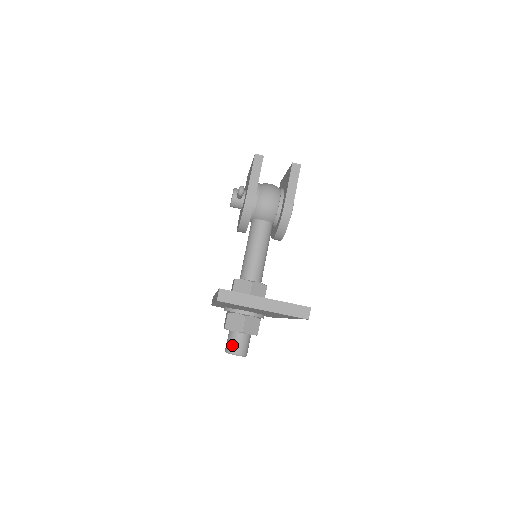
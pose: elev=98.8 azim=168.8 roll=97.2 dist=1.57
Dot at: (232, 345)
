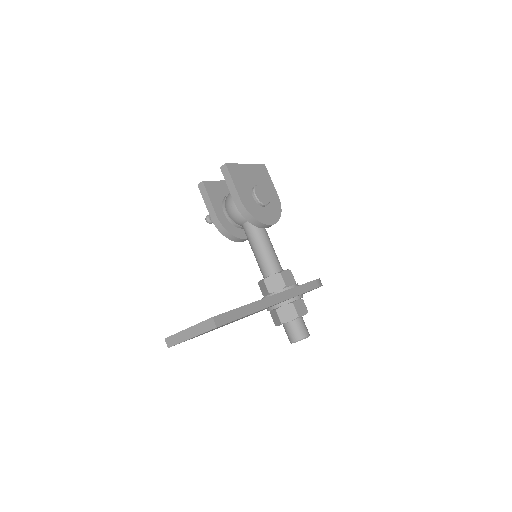
Dot at: (288, 336)
